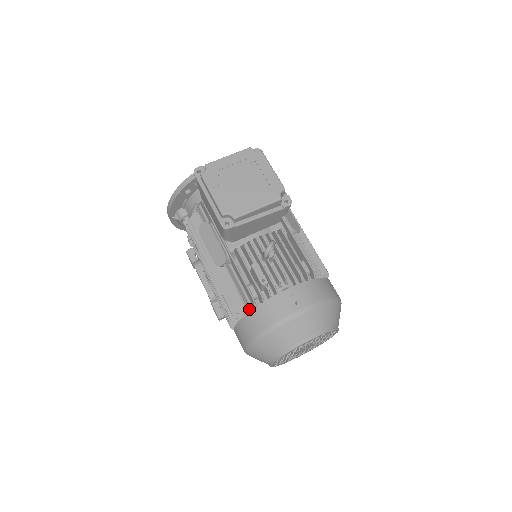
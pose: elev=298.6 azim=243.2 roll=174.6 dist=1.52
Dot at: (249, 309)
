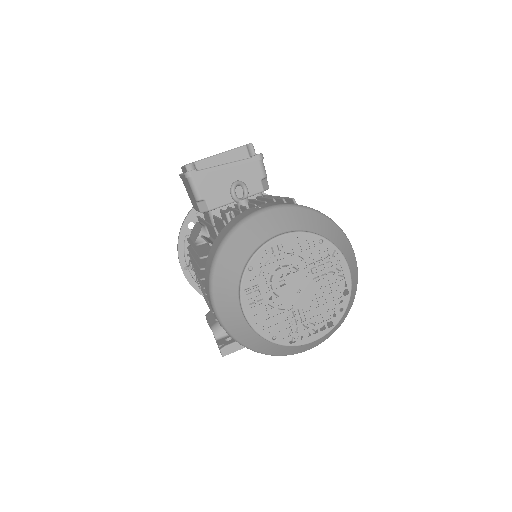
Dot at: occluded
